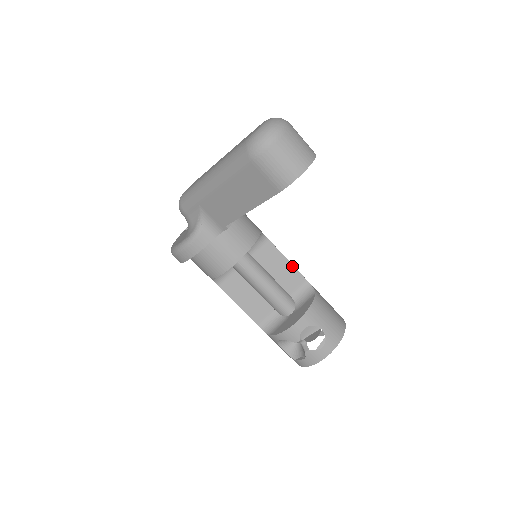
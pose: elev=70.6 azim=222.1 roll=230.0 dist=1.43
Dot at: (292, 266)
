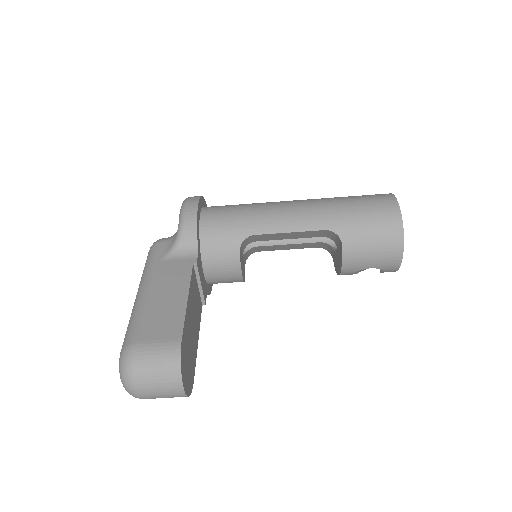
Dot at: (299, 232)
